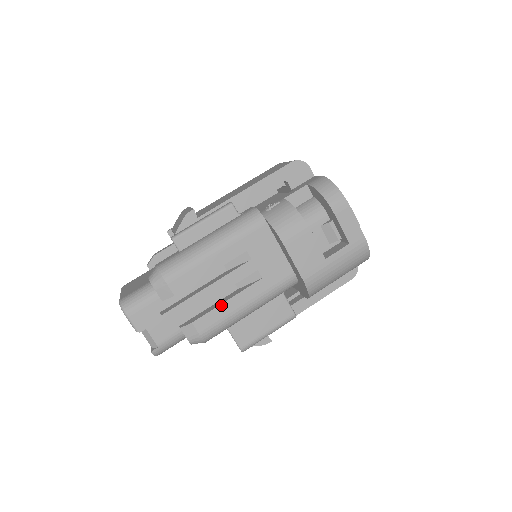
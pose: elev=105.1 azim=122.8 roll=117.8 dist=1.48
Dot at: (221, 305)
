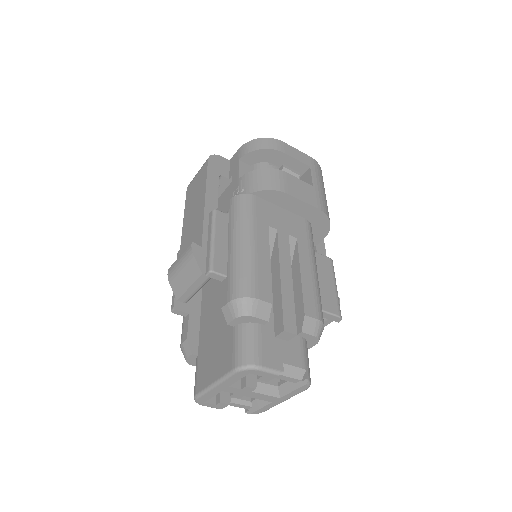
Dot at: (302, 282)
